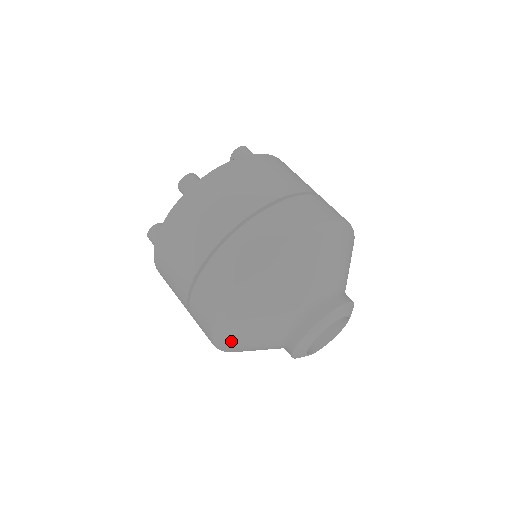
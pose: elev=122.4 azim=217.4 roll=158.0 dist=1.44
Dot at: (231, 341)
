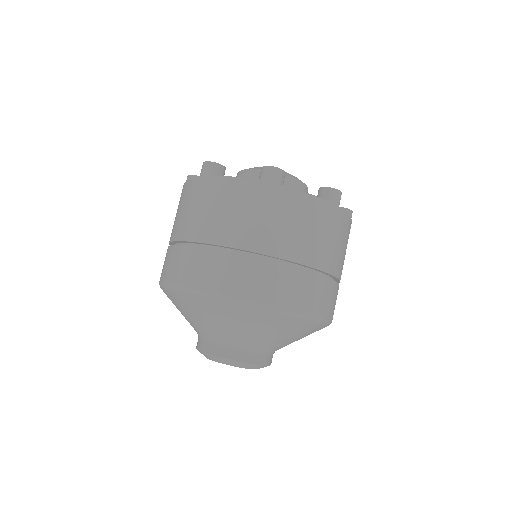
Dot at: occluded
